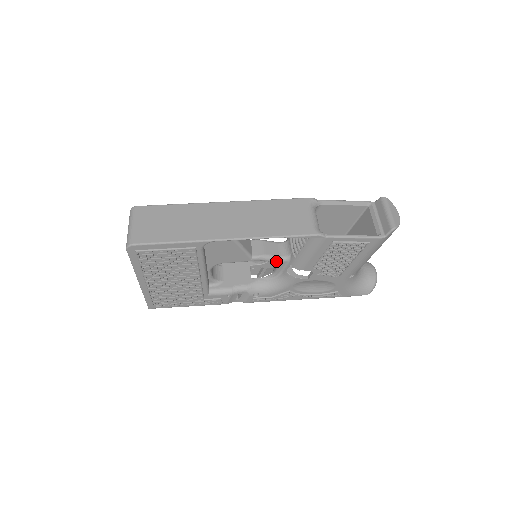
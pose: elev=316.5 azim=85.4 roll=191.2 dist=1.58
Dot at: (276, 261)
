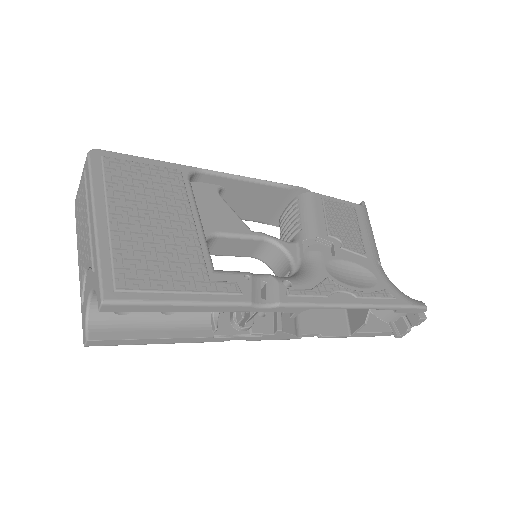
Dot at: (283, 242)
